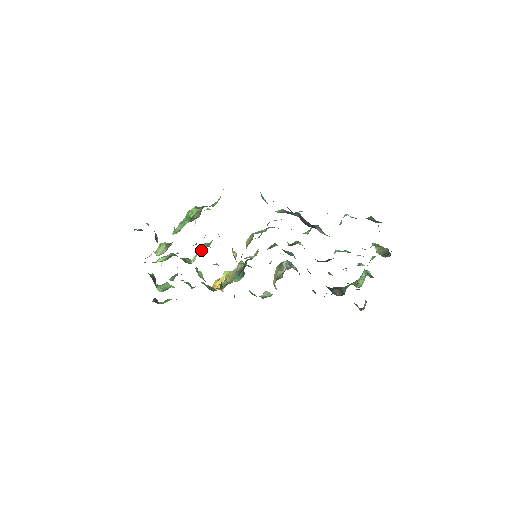
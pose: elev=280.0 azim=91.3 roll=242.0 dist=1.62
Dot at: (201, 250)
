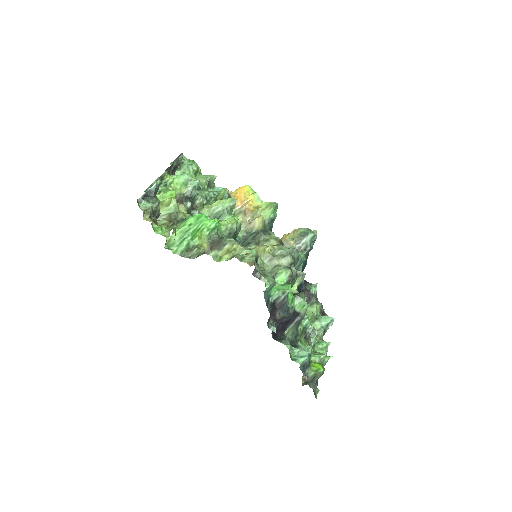
Dot at: (216, 214)
